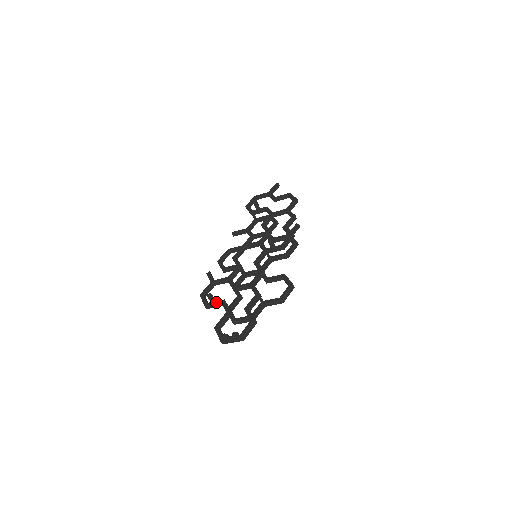
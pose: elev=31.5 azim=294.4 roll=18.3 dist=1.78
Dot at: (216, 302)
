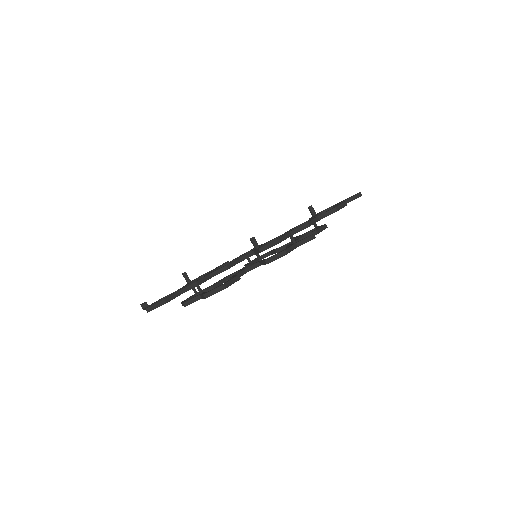
Dot at: (189, 282)
